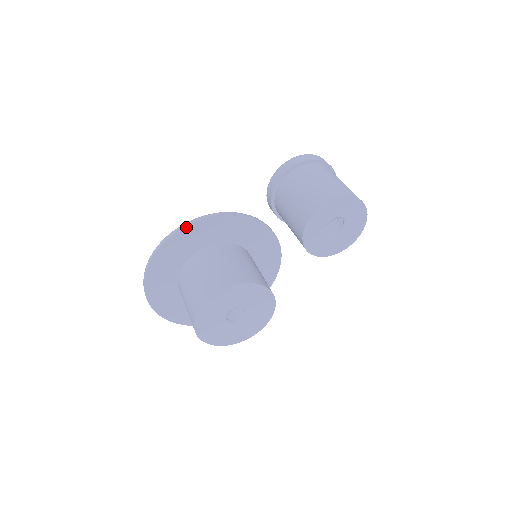
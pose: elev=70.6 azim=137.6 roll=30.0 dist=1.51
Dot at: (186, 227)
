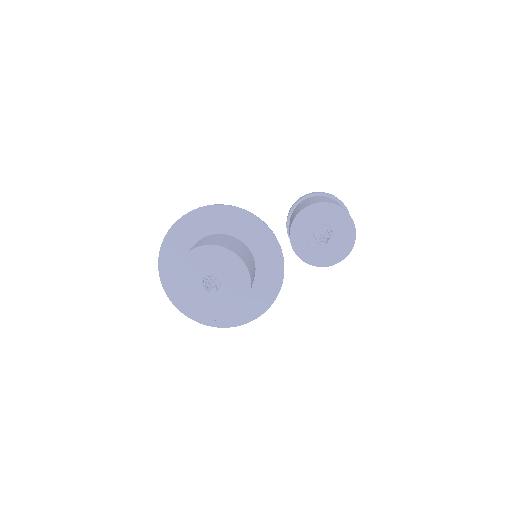
Dot at: (213, 206)
